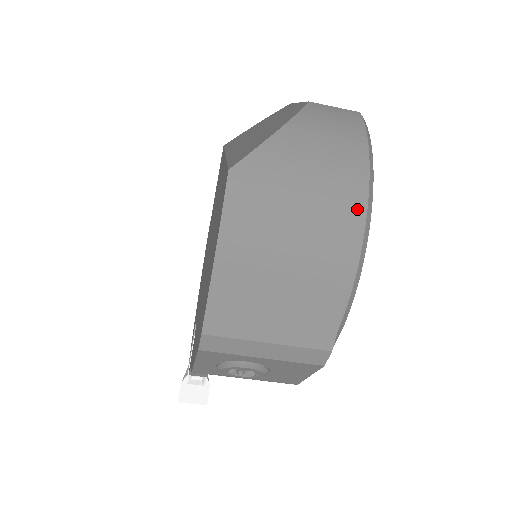
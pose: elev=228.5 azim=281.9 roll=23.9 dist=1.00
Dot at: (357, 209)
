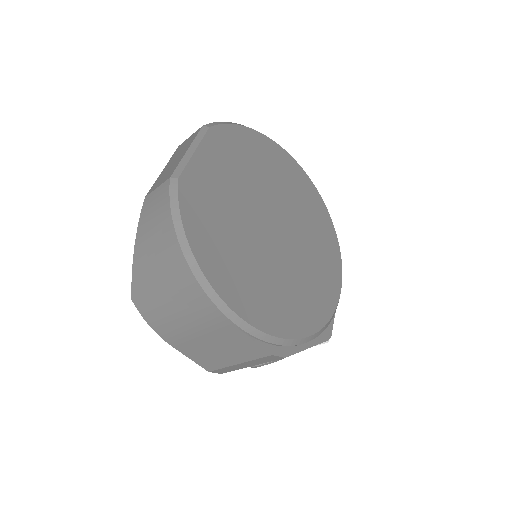
Dot at: (191, 283)
